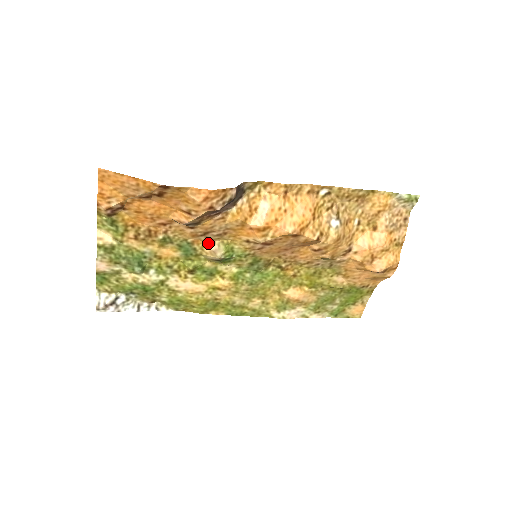
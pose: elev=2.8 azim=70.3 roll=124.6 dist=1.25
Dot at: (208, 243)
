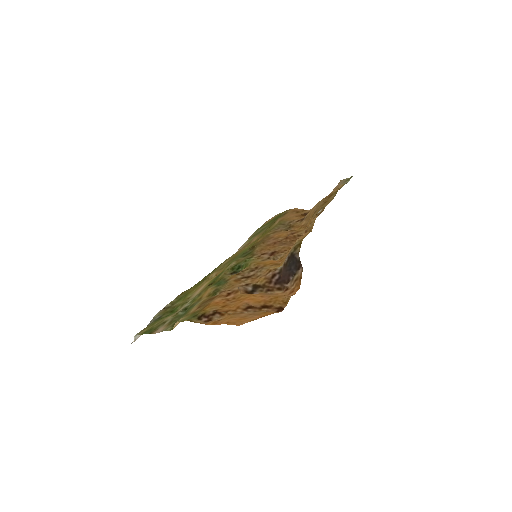
Dot at: (237, 273)
